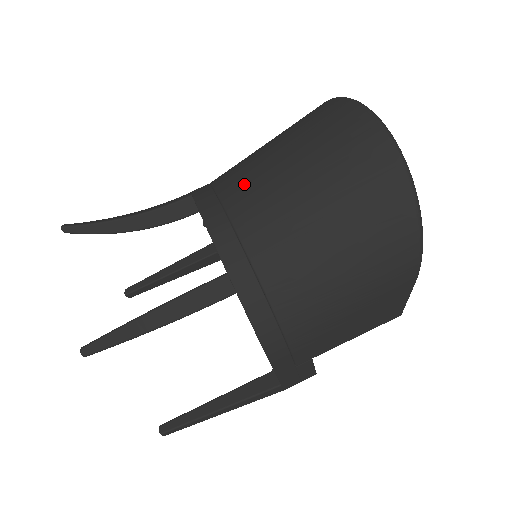
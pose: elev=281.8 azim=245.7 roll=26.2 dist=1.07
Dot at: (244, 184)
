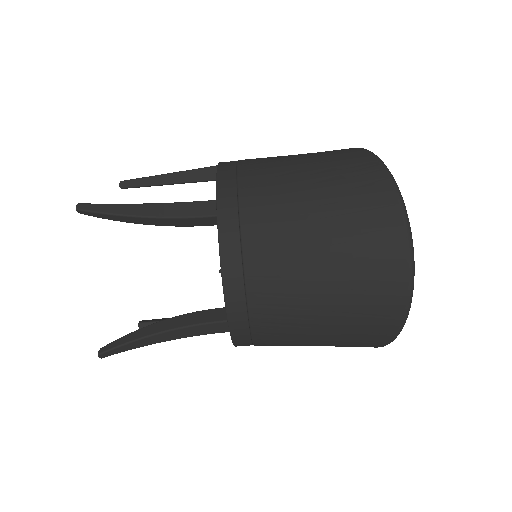
Dot at: (270, 252)
